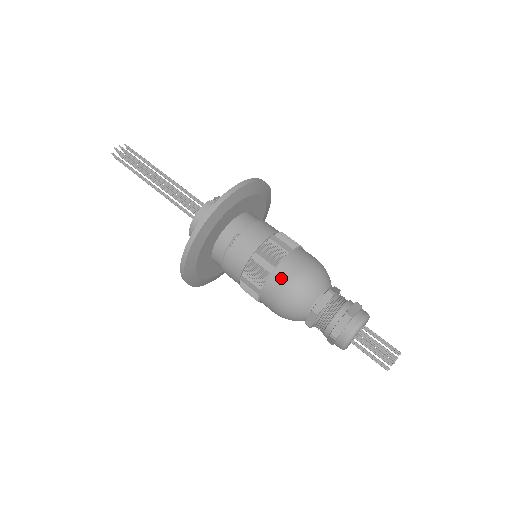
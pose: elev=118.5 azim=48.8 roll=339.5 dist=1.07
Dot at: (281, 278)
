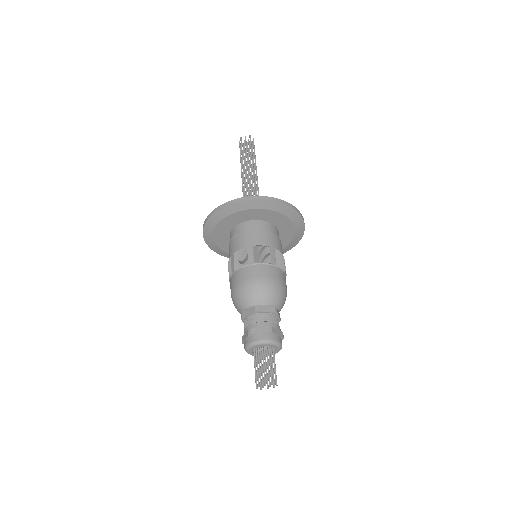
Dot at: (234, 280)
